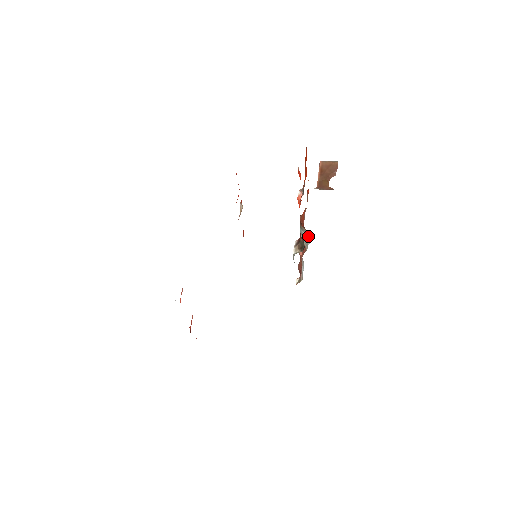
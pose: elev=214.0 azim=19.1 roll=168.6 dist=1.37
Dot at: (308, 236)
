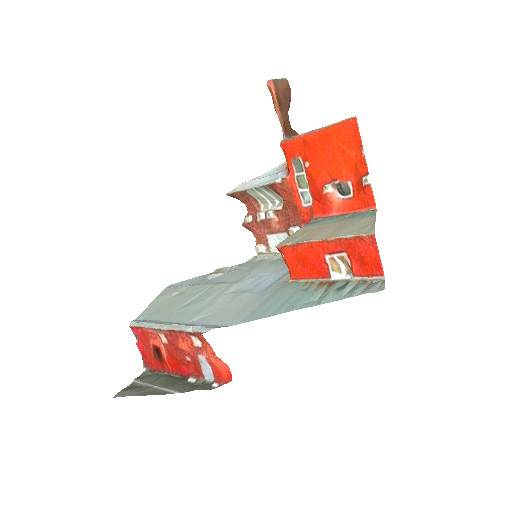
Dot at: (275, 198)
